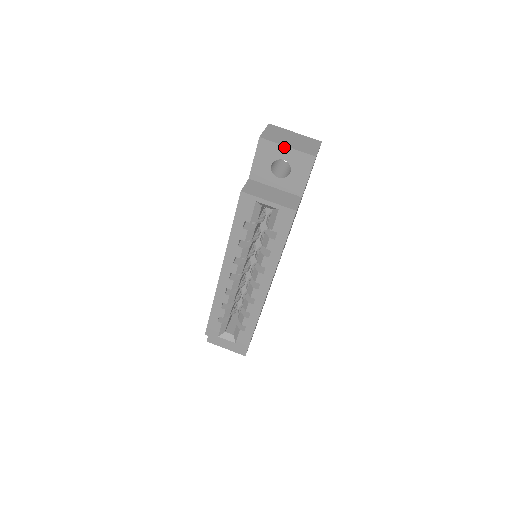
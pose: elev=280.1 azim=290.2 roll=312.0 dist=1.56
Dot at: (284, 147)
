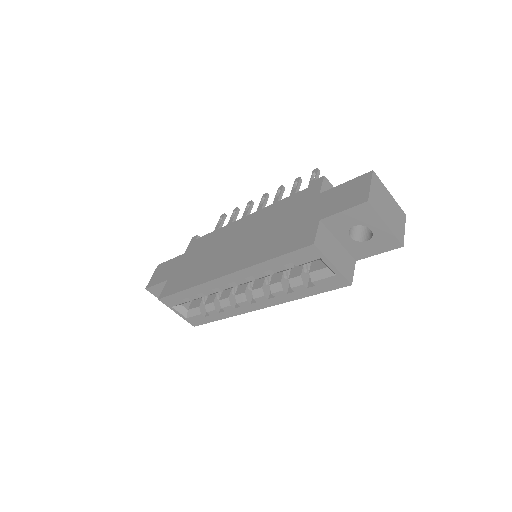
Dot at: (383, 223)
